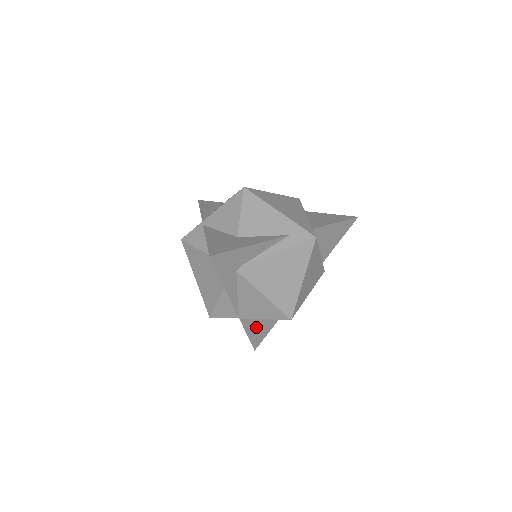
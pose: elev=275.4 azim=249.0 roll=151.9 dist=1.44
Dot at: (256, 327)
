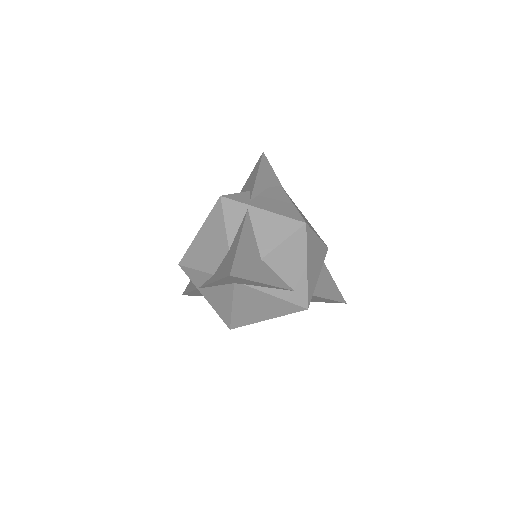
Dot at: occluded
